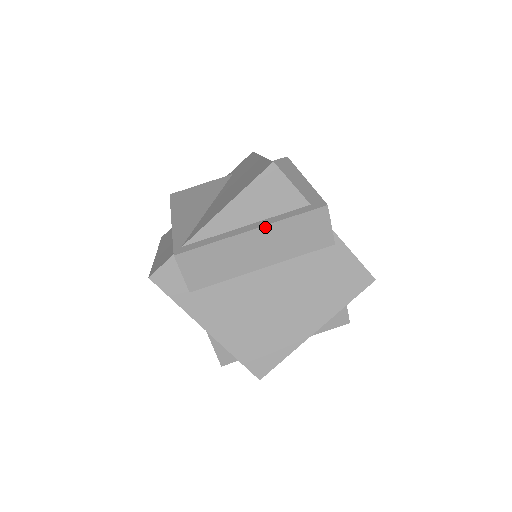
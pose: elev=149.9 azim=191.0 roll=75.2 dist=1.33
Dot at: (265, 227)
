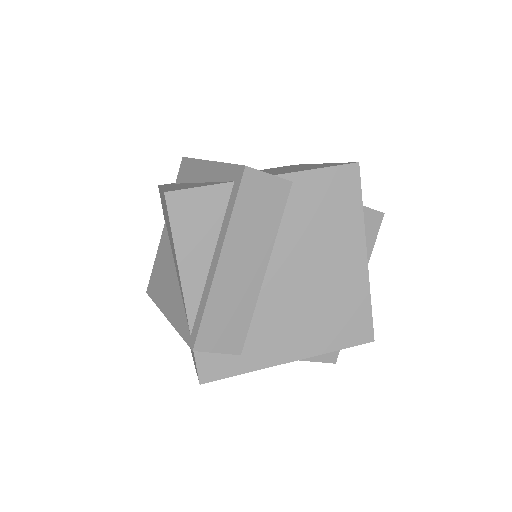
Dot at: (225, 245)
